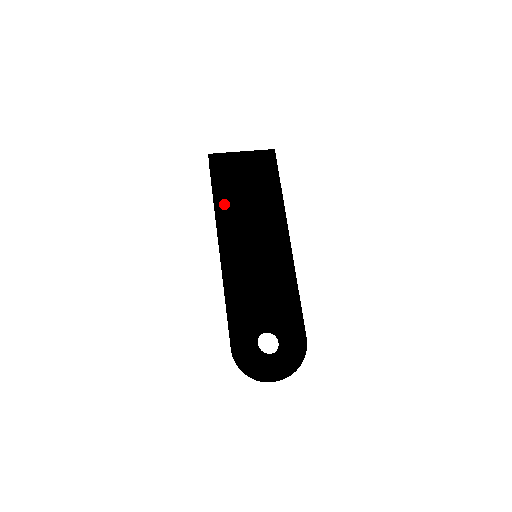
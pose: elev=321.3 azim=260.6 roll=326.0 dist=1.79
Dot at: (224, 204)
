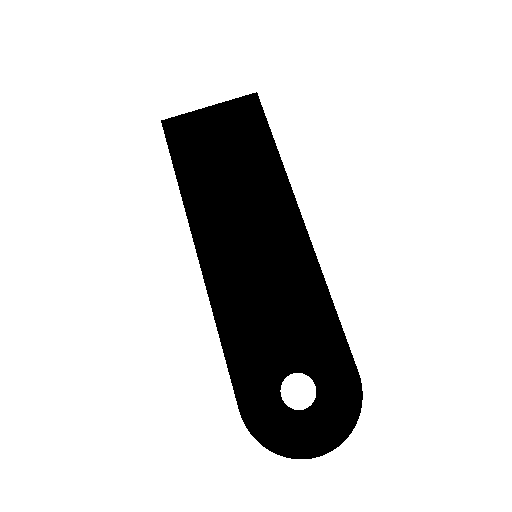
Dot at: (194, 188)
